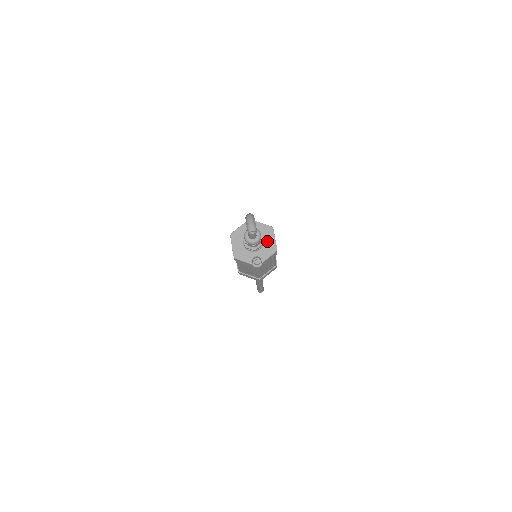
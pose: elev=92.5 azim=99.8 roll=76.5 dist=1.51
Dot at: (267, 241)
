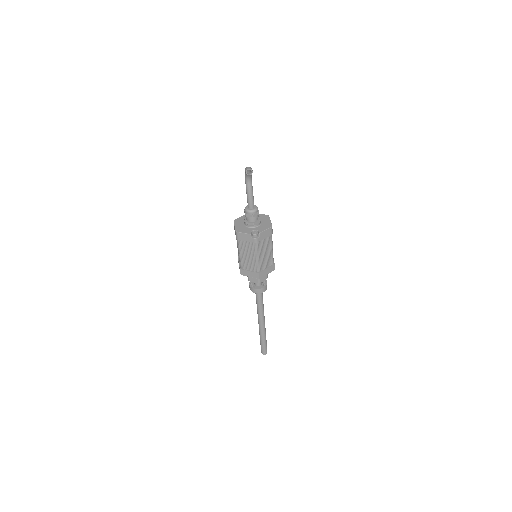
Dot at: (264, 222)
